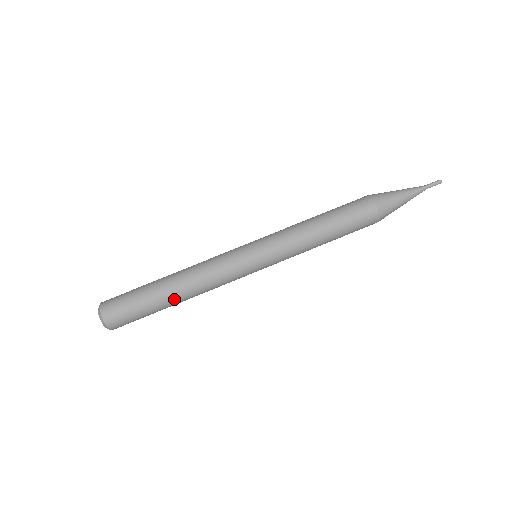
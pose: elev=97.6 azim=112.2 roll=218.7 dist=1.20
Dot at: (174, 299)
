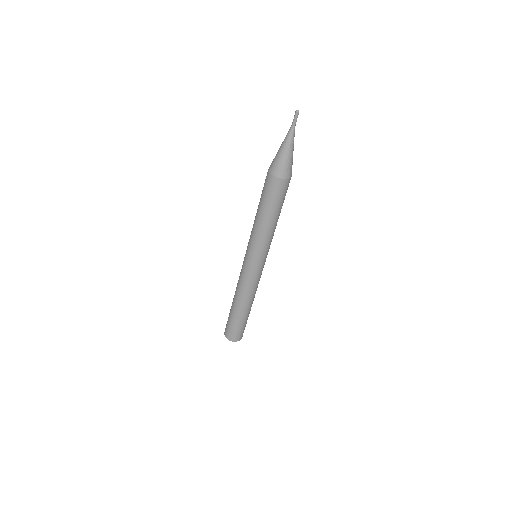
Dot at: (244, 310)
